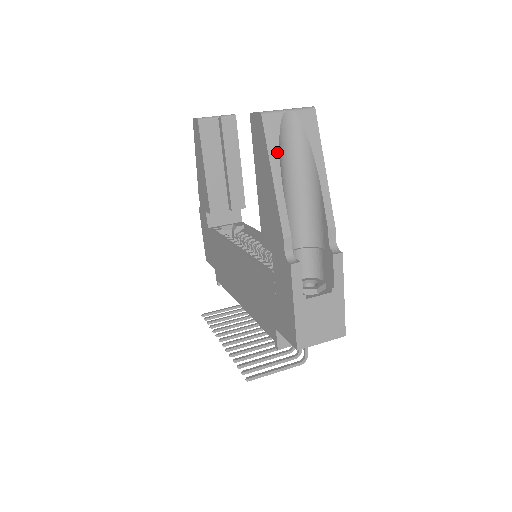
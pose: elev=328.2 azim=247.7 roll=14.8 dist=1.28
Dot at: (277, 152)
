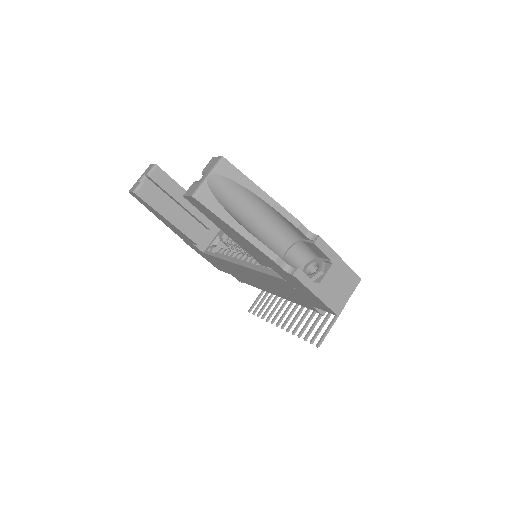
Dot at: (225, 212)
